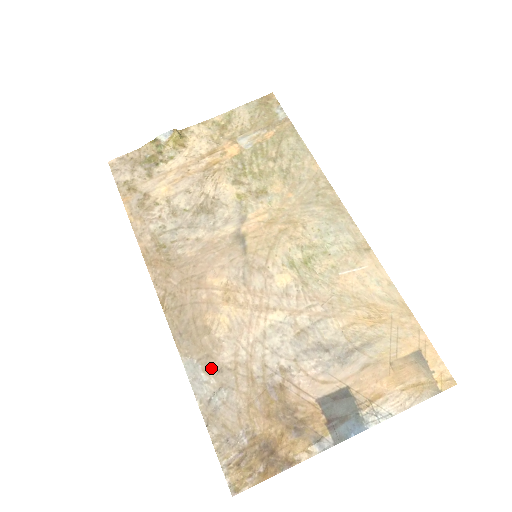
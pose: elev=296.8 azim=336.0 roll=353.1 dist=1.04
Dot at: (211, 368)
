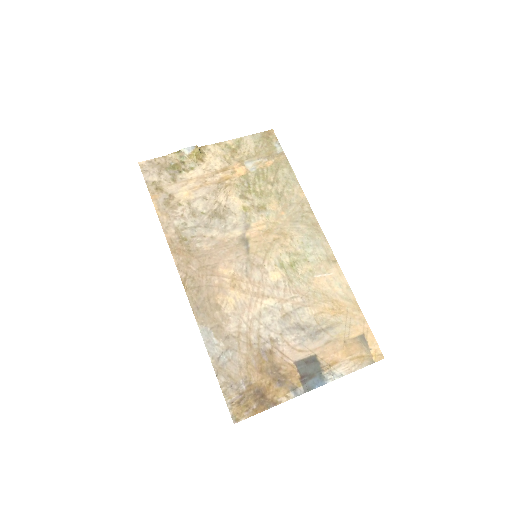
Dot at: (221, 335)
